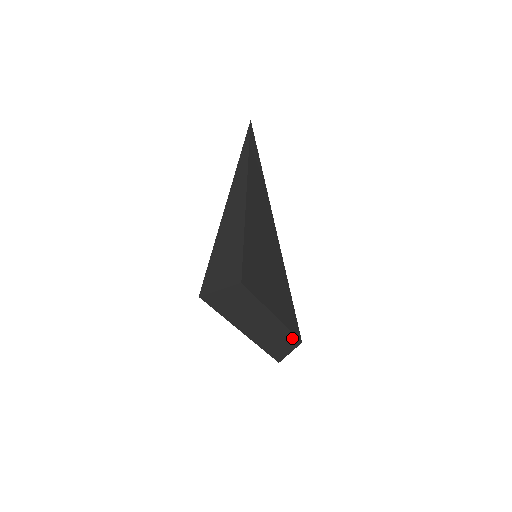
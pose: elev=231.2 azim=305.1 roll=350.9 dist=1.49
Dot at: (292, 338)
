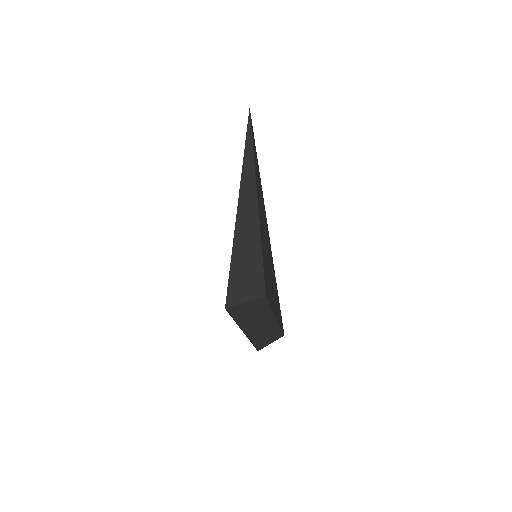
Dot at: (279, 333)
